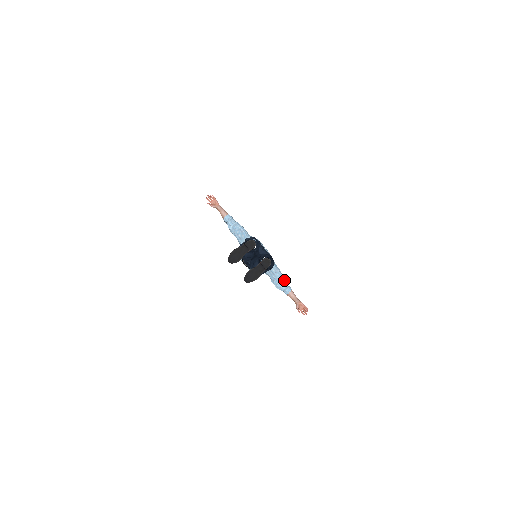
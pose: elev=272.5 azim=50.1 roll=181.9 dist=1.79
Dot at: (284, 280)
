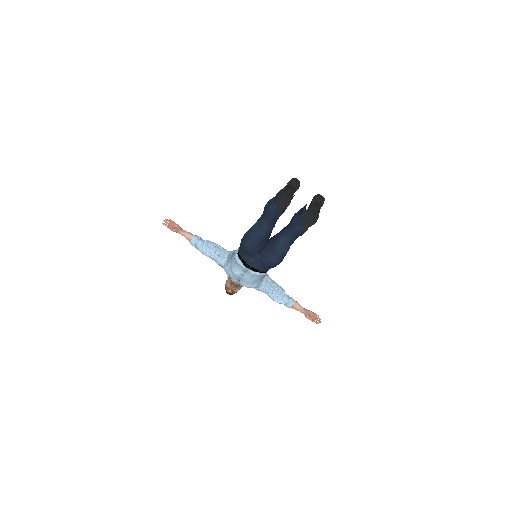
Dot at: (283, 290)
